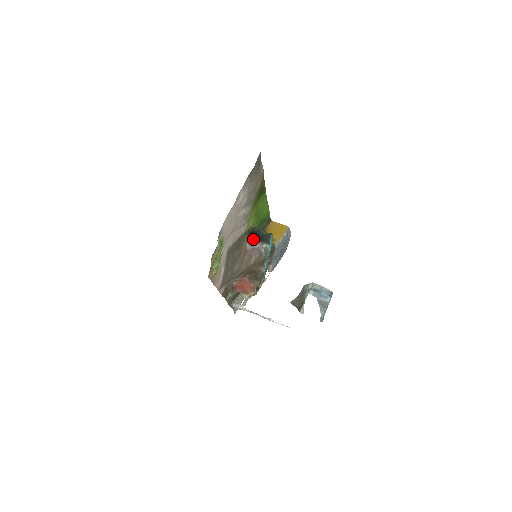
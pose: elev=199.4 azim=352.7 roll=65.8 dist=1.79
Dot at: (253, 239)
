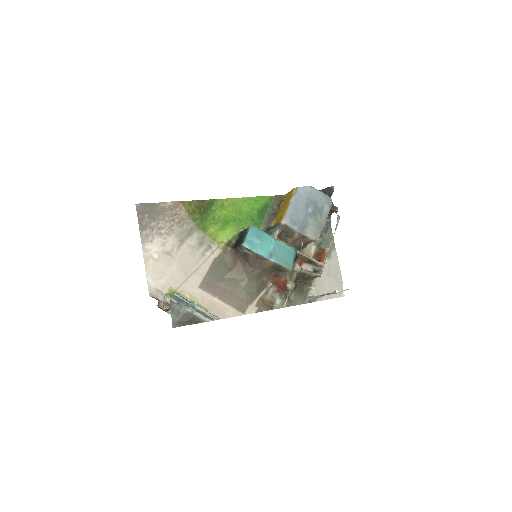
Dot at: (236, 247)
